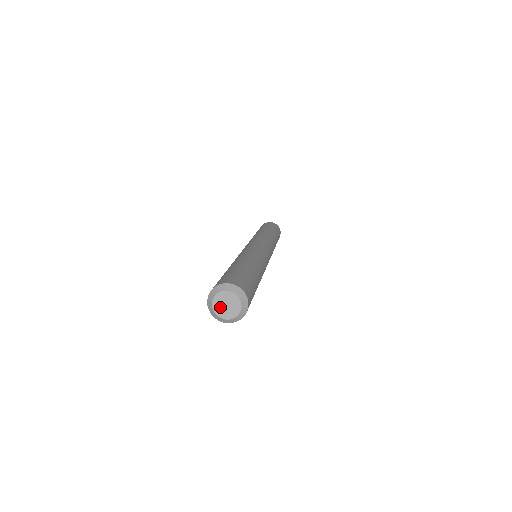
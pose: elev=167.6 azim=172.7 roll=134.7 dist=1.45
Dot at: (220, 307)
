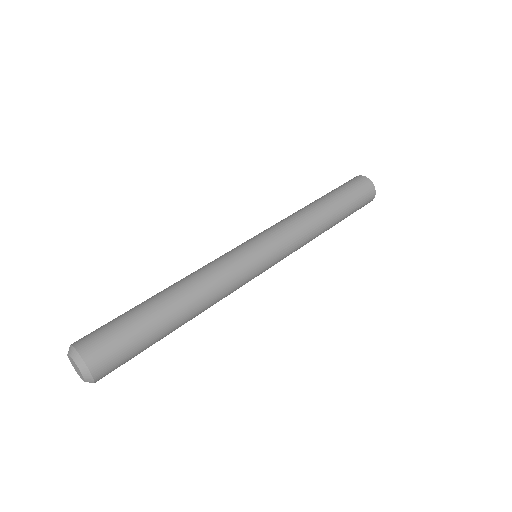
Dot at: (72, 363)
